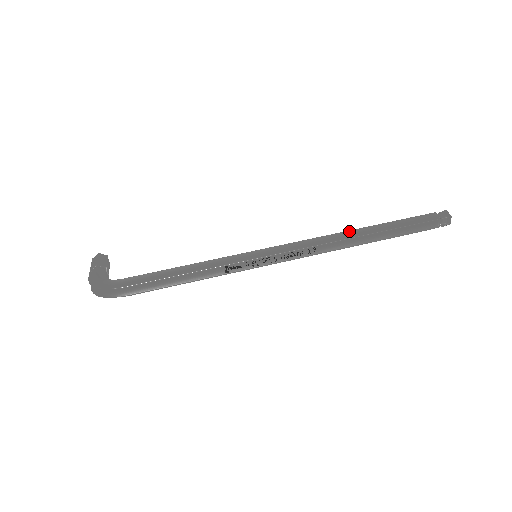
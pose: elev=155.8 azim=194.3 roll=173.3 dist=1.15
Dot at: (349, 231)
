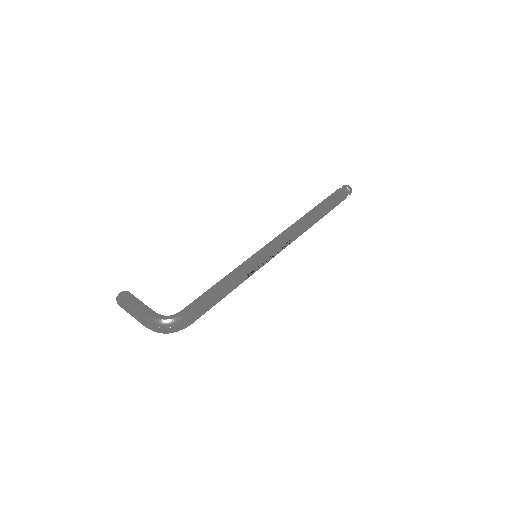
Dot at: (306, 218)
